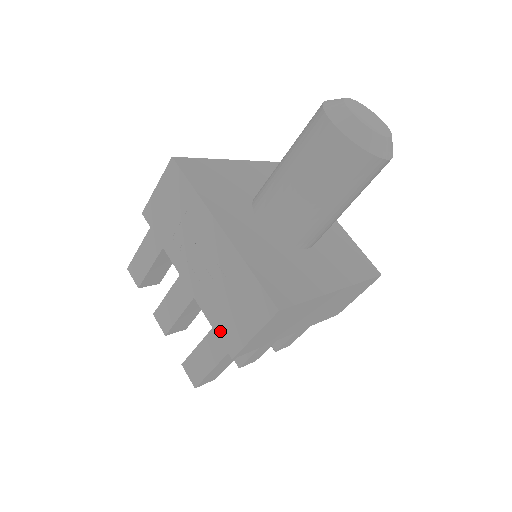
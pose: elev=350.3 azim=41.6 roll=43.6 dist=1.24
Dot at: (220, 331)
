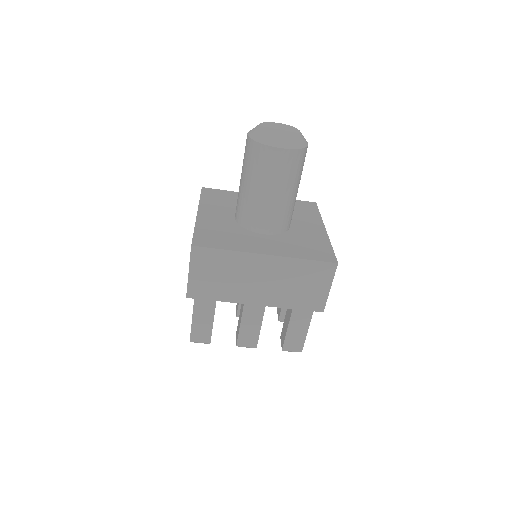
Dot at: occluded
